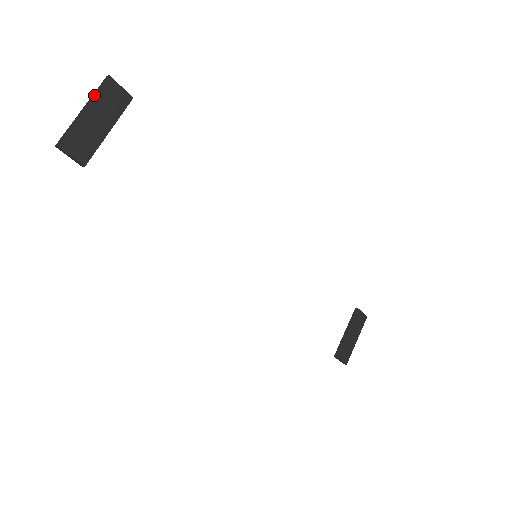
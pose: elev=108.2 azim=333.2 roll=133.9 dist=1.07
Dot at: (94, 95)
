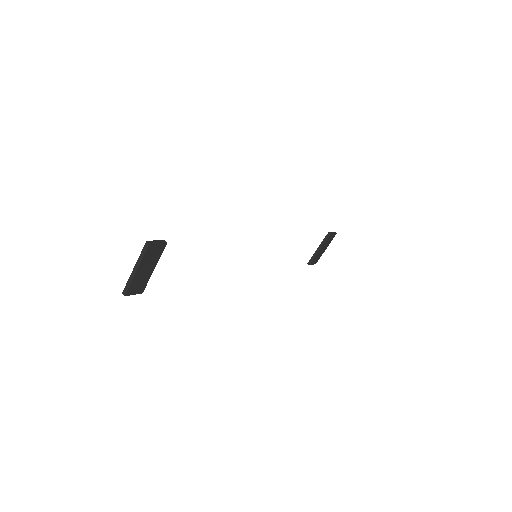
Dot at: (141, 260)
